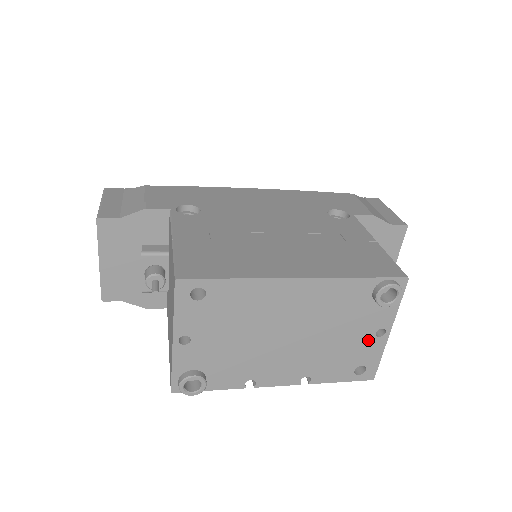
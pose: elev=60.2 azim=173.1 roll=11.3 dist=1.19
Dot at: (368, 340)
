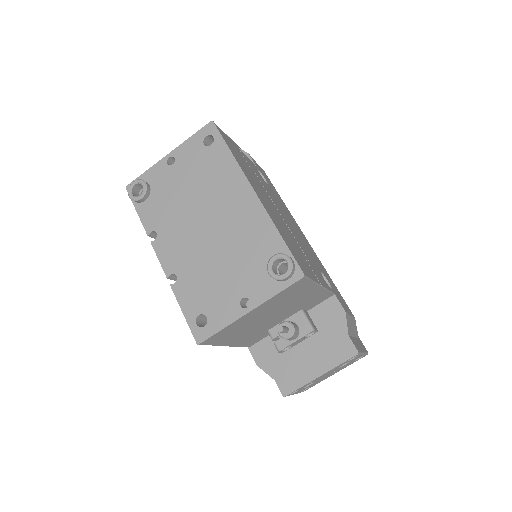
Dot at: (233, 298)
